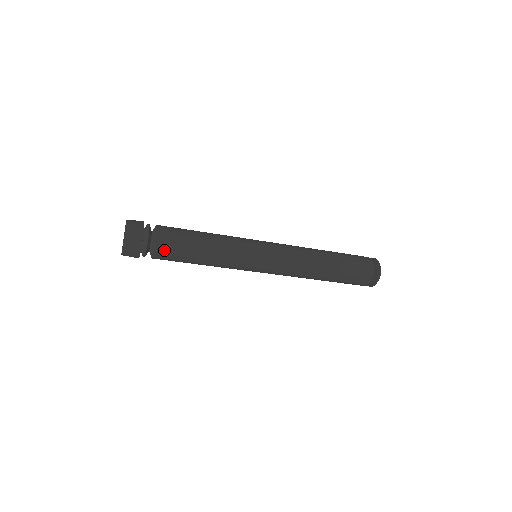
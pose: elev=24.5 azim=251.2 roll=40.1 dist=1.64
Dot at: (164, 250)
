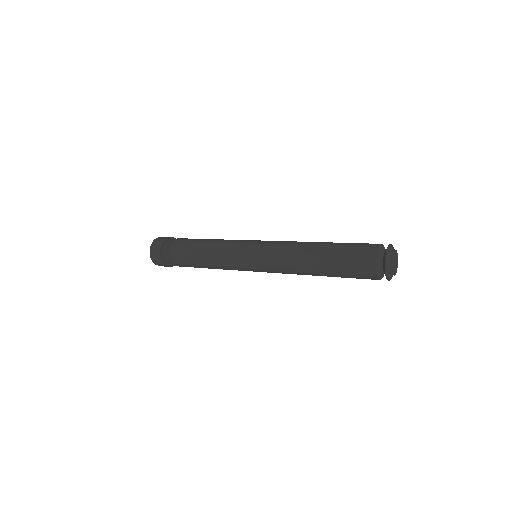
Dot at: (179, 264)
